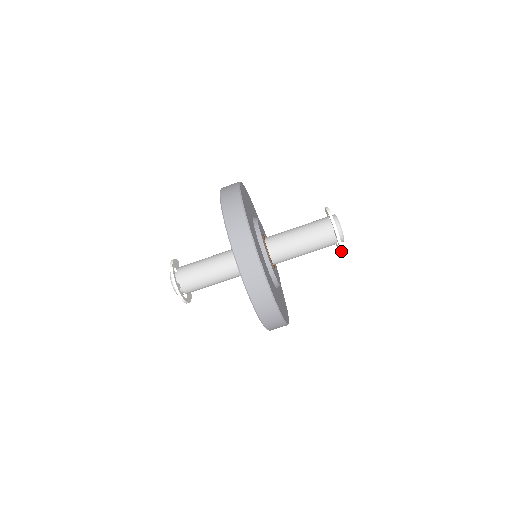
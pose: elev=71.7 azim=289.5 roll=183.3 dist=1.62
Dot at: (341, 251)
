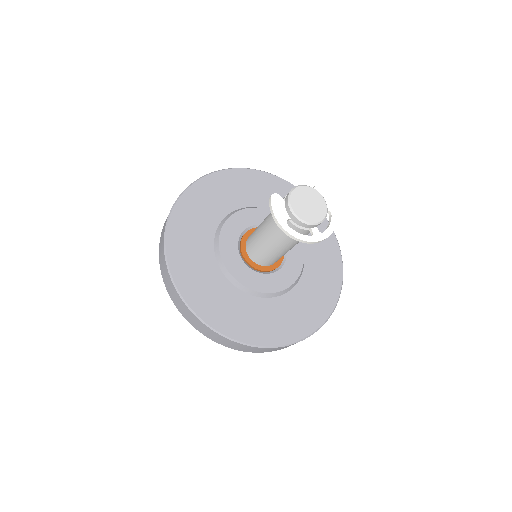
Dot at: (335, 221)
